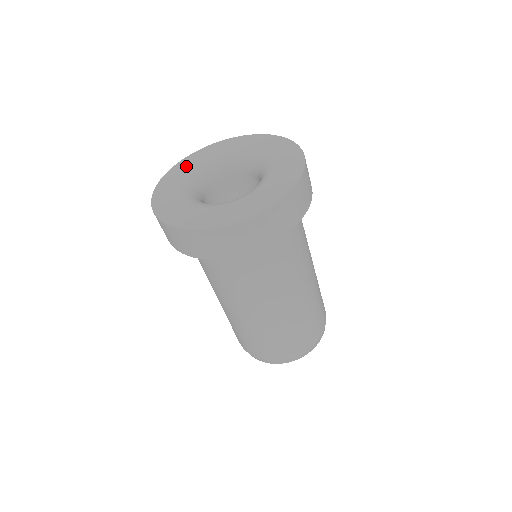
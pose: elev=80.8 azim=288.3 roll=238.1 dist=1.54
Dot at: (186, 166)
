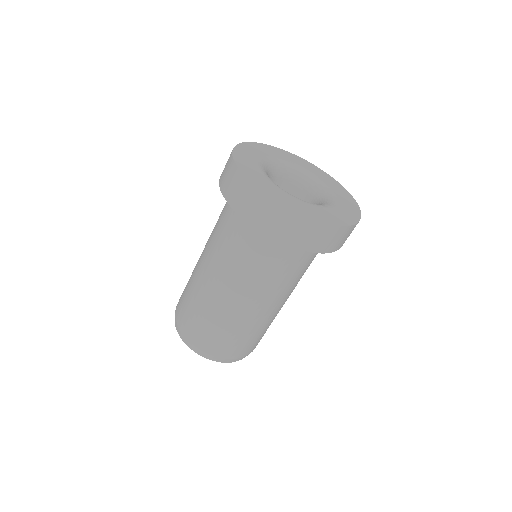
Dot at: (257, 150)
